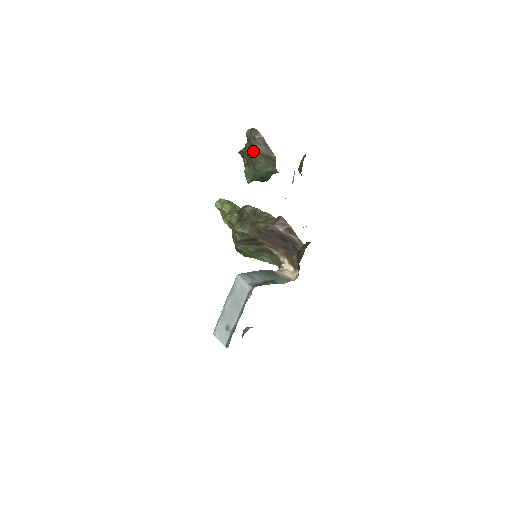
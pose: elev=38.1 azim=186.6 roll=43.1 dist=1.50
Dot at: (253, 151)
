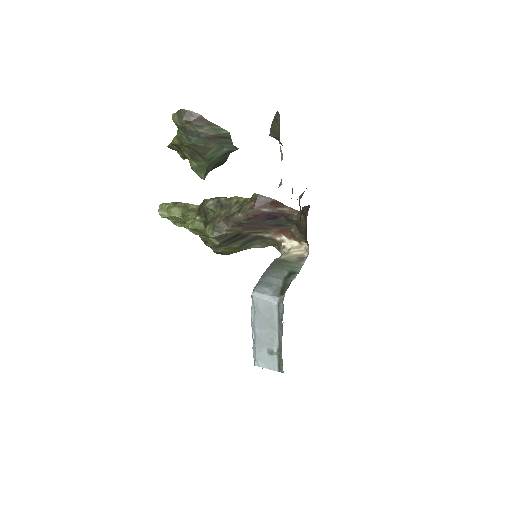
Dot at: (195, 139)
